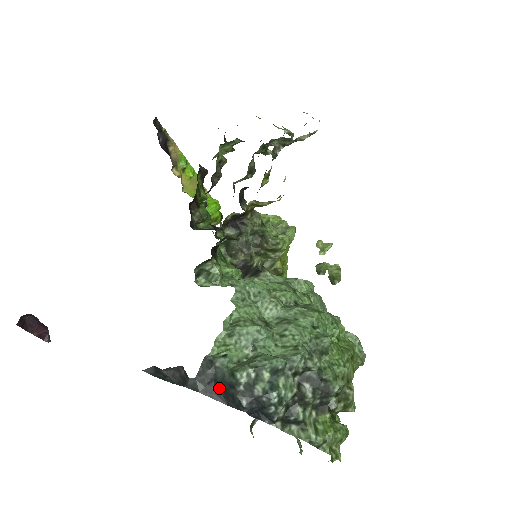
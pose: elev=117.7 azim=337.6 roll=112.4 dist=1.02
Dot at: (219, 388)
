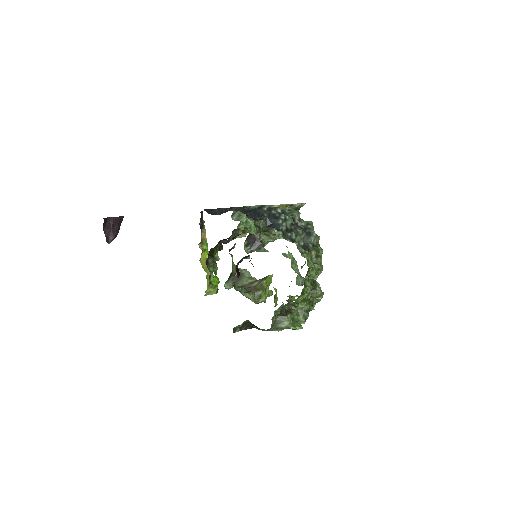
Dot at: (251, 211)
